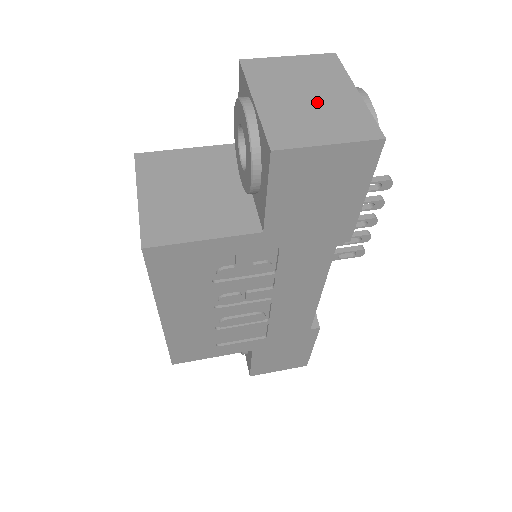
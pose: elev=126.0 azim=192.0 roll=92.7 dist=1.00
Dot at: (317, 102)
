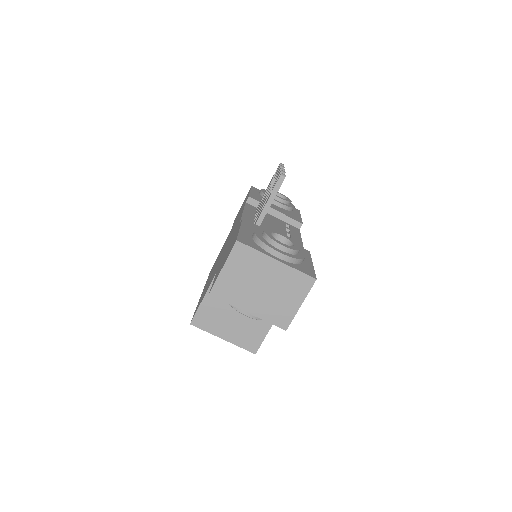
Dot at: (270, 287)
